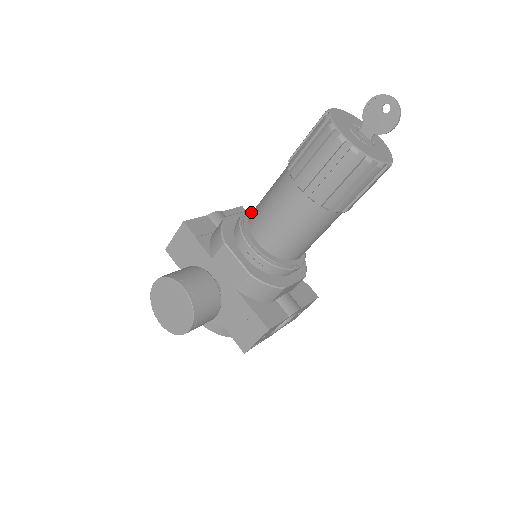
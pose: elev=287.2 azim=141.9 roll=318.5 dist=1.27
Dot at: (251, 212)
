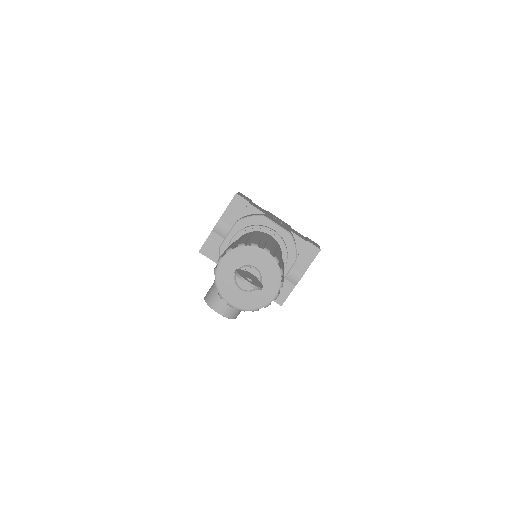
Dot at: occluded
